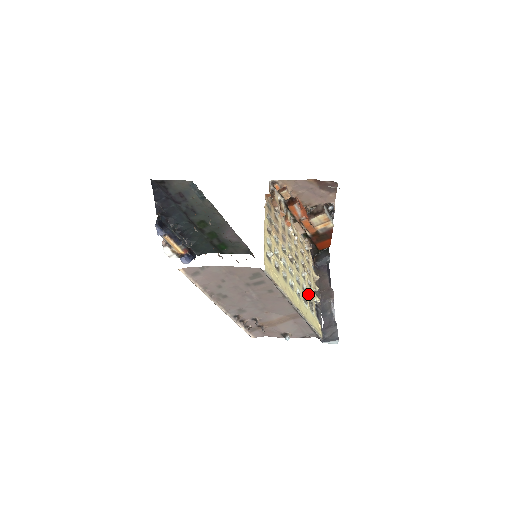
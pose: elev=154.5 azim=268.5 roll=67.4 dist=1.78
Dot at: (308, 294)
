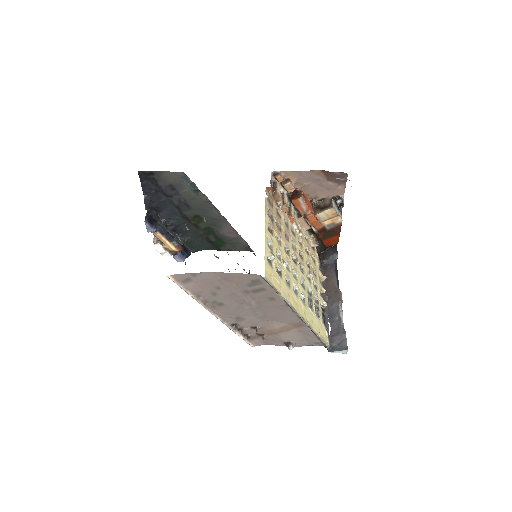
Dot at: (314, 298)
